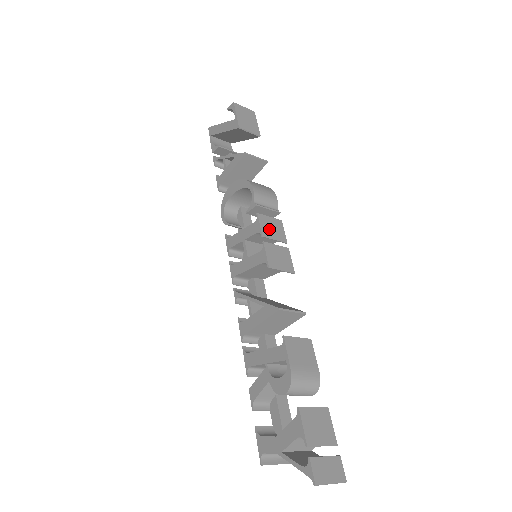
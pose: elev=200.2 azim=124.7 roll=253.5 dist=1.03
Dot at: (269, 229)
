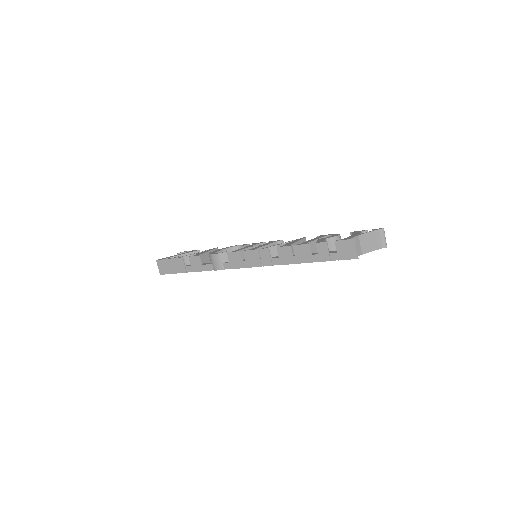
Dot at: occluded
